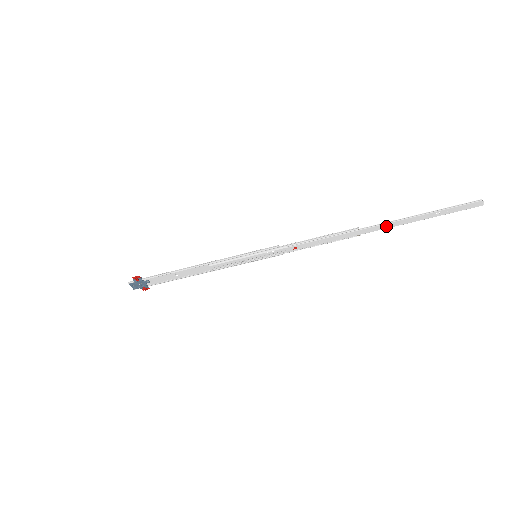
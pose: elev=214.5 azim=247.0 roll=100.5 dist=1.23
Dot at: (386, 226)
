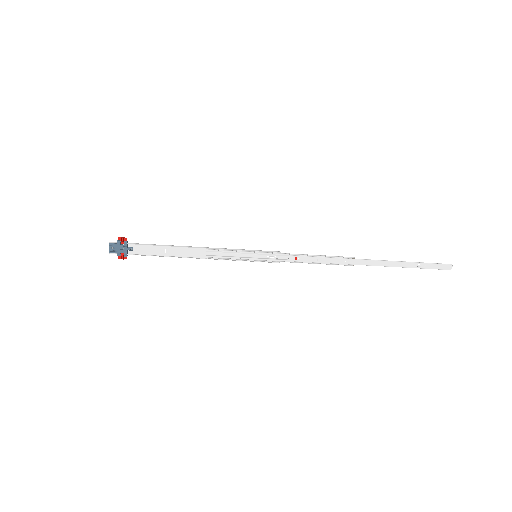
Dot at: (377, 263)
